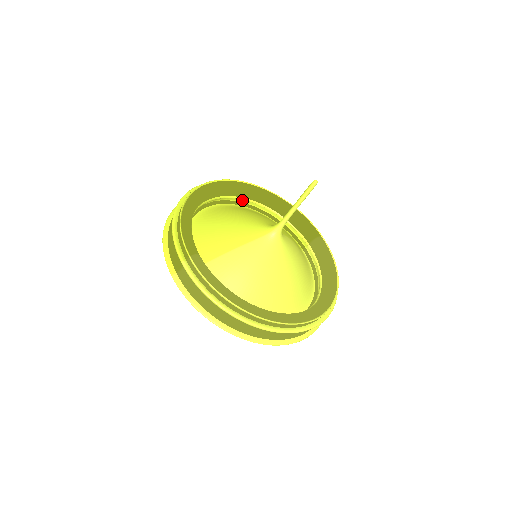
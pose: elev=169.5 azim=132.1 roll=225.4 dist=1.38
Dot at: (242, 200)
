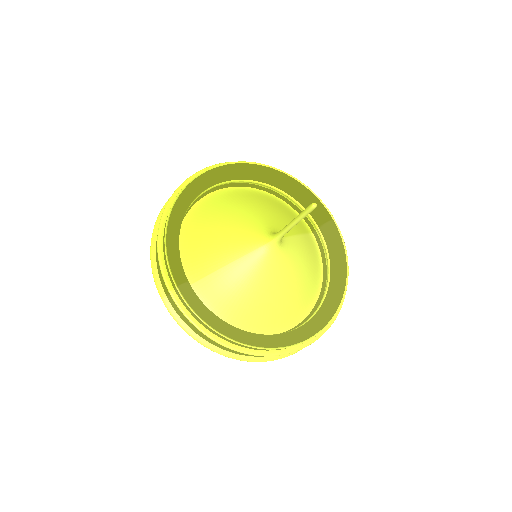
Dot at: (242, 181)
